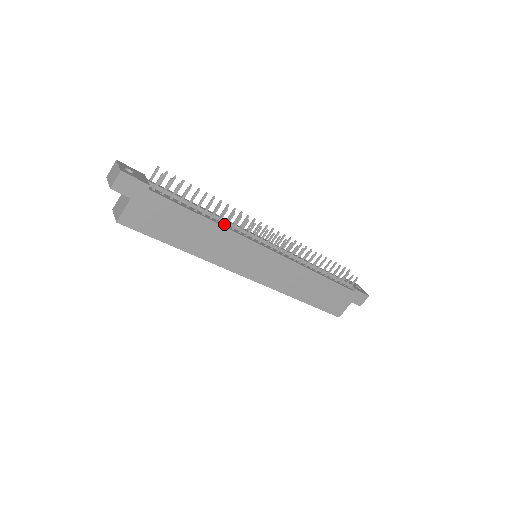
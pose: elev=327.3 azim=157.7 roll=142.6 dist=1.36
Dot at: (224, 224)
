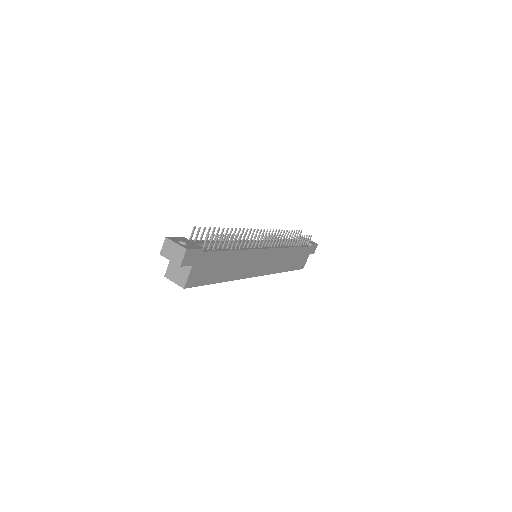
Dot at: (241, 246)
